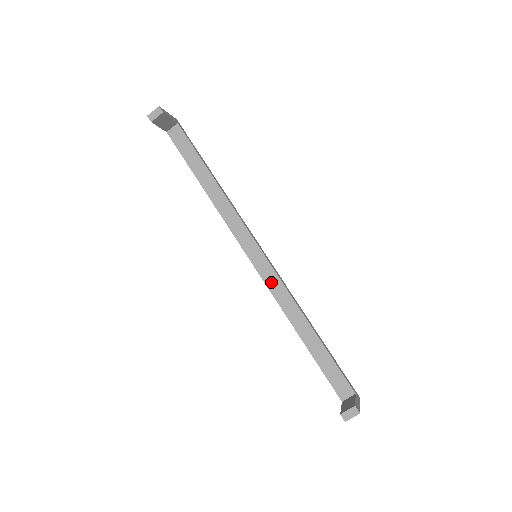
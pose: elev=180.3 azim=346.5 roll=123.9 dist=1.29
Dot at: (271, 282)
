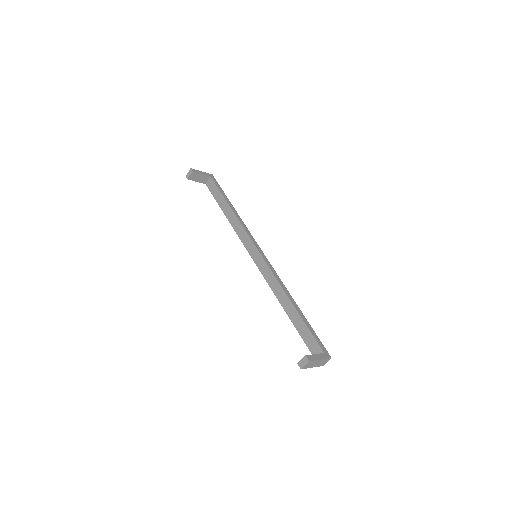
Dot at: (266, 273)
